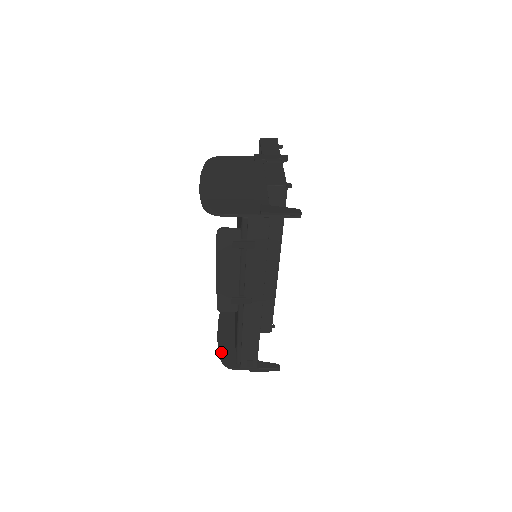
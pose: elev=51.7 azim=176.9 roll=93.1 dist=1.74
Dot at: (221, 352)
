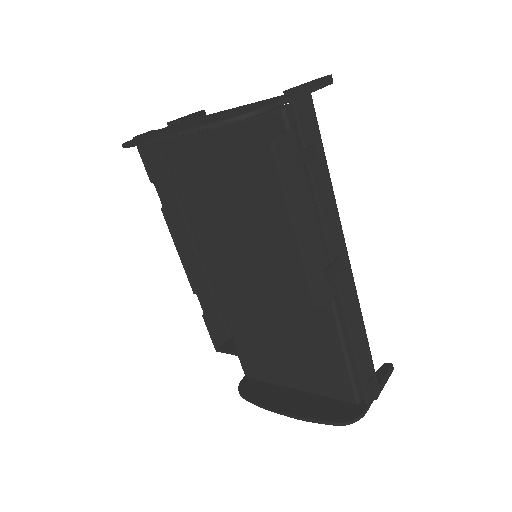
Dot at: (323, 419)
